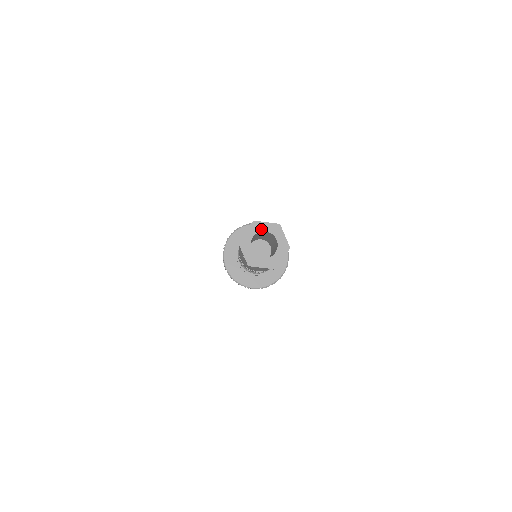
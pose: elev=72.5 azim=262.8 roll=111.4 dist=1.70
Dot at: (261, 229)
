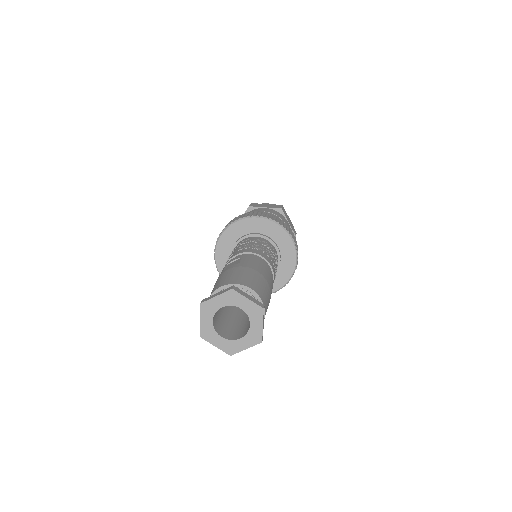
Dot at: (215, 308)
